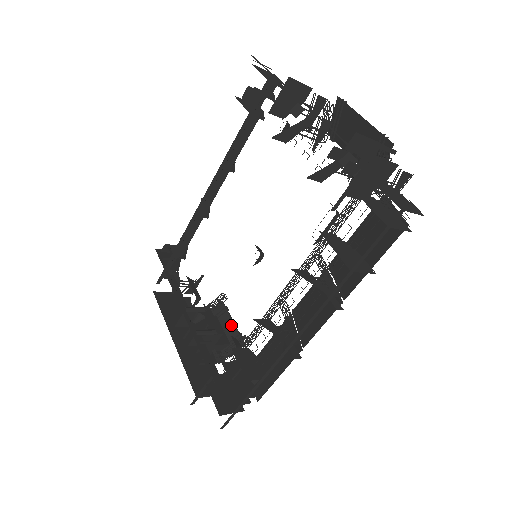
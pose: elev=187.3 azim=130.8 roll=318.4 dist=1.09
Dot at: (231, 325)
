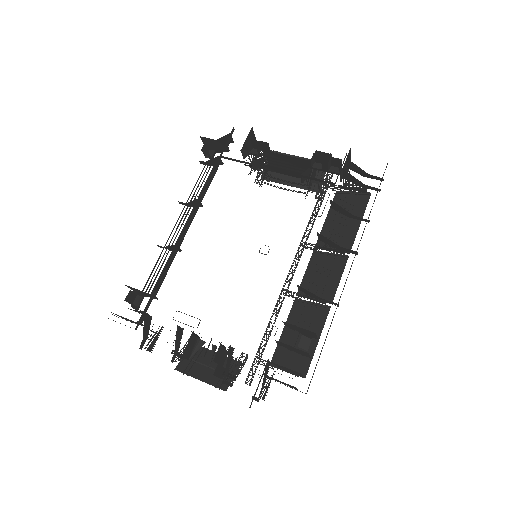
Dot at: occluded
